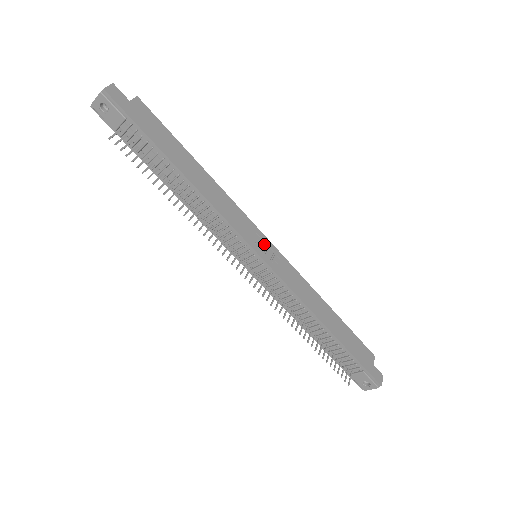
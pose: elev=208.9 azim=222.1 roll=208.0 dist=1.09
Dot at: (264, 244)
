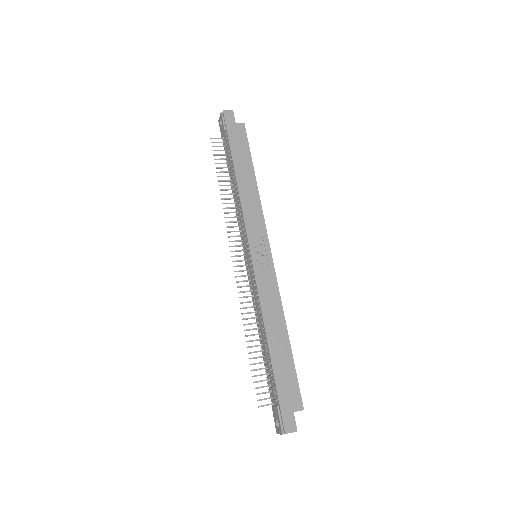
Dot at: (263, 248)
